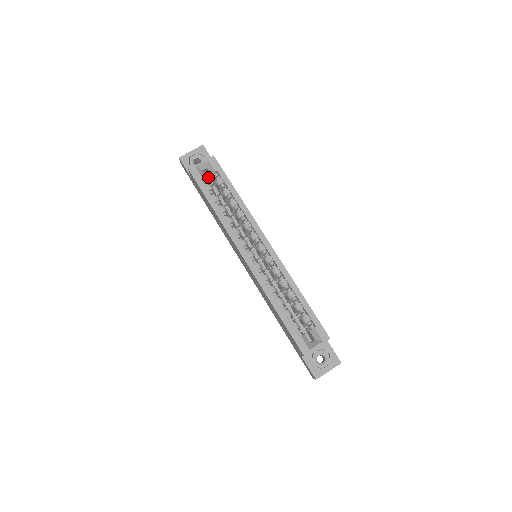
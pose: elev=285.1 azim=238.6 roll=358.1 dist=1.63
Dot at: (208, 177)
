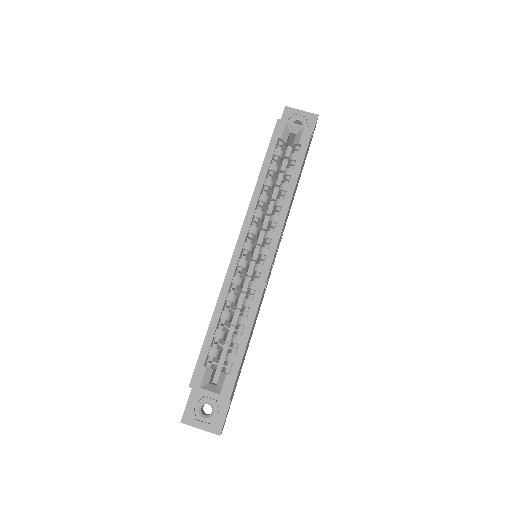
Dot at: occluded
